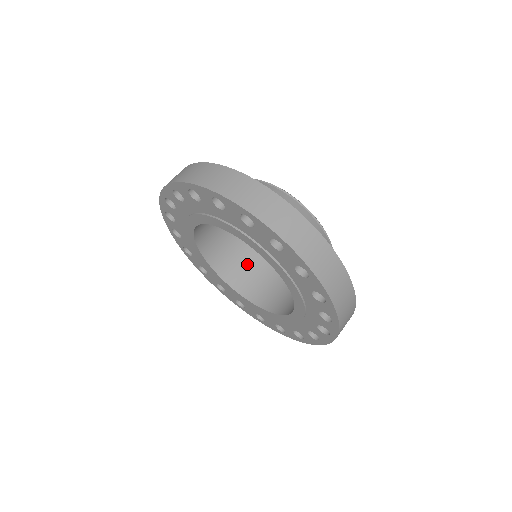
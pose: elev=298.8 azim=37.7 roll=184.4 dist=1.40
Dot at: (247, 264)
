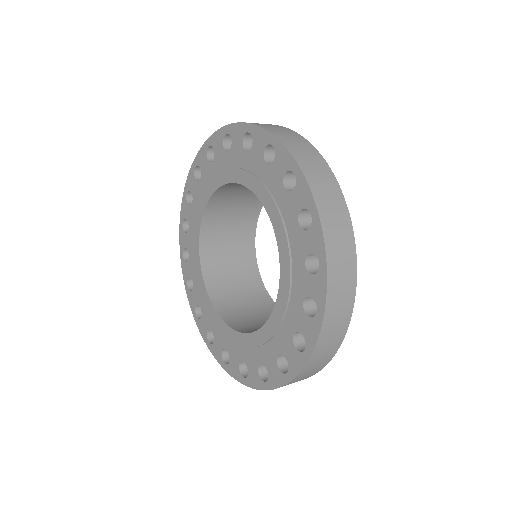
Dot at: occluded
